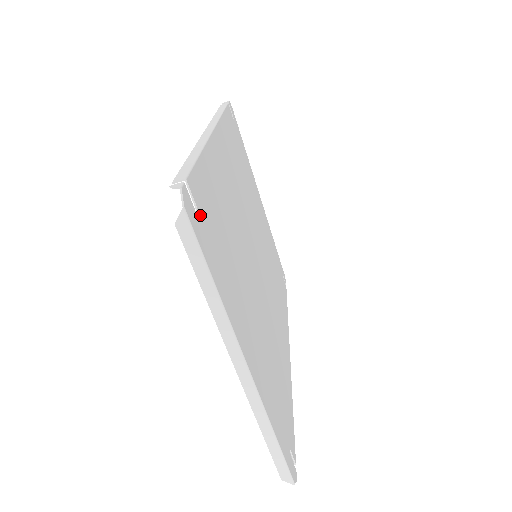
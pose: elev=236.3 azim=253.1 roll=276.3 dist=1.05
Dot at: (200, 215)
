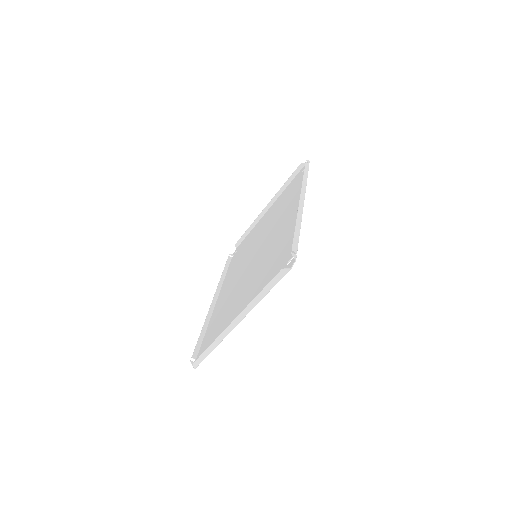
Dot at: (286, 265)
